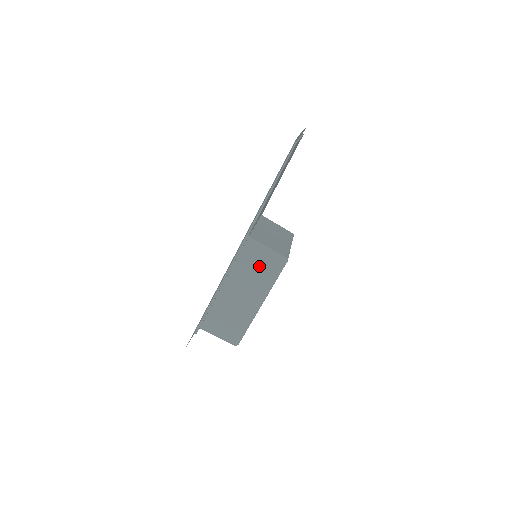
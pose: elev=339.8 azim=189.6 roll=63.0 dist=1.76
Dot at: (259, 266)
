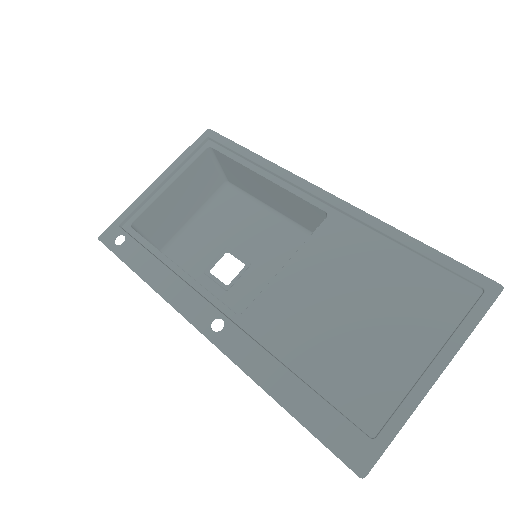
Dot at: occluded
